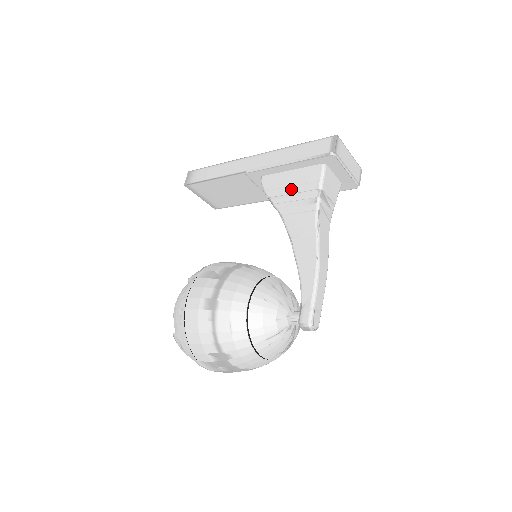
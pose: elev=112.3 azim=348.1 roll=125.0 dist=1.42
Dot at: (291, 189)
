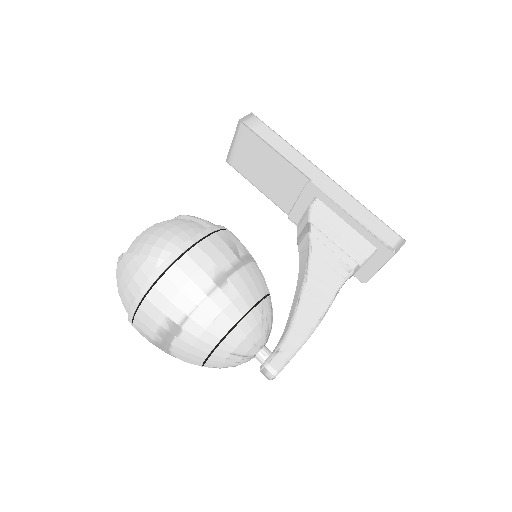
Dot at: (336, 238)
